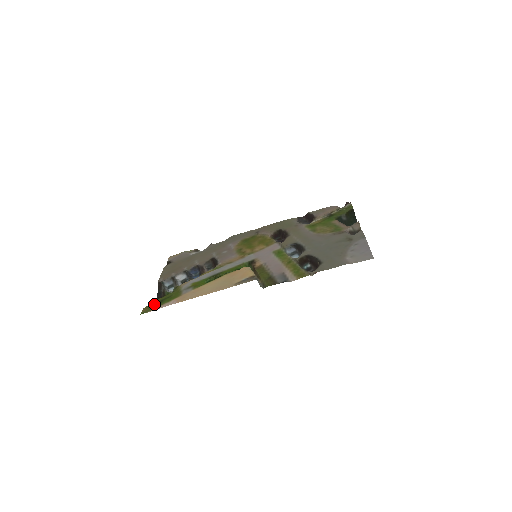
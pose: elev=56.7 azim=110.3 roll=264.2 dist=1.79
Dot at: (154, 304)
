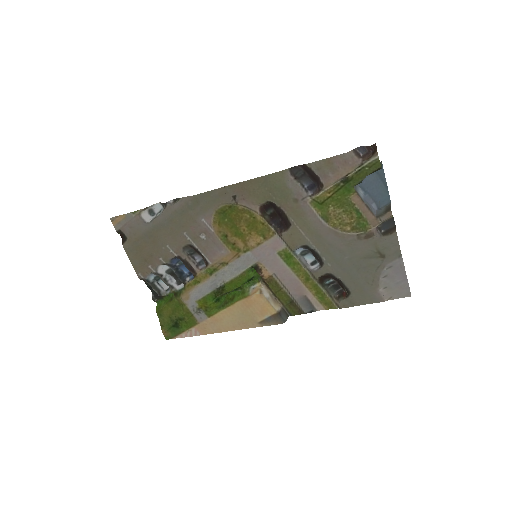
Dot at: (171, 328)
